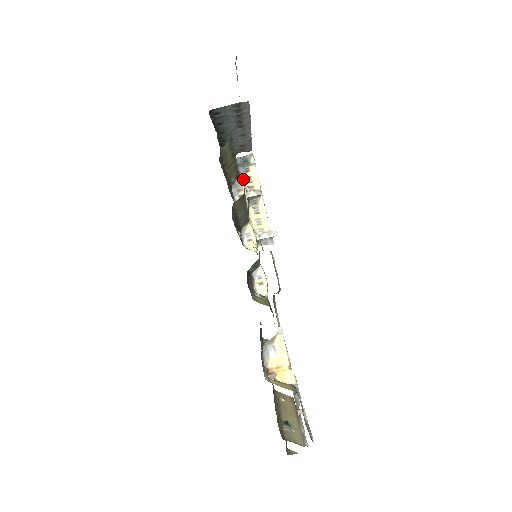
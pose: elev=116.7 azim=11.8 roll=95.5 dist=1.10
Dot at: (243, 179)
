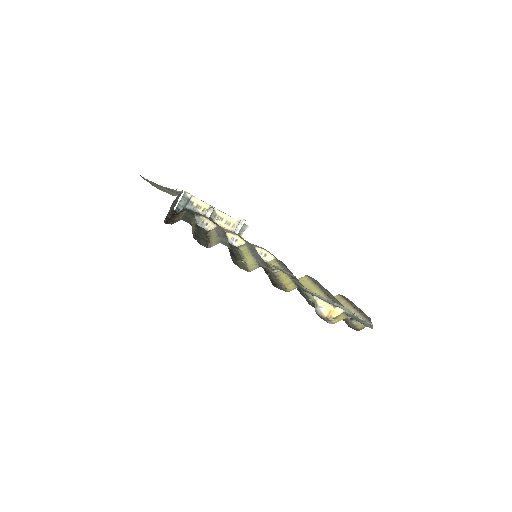
Dot at: (195, 210)
